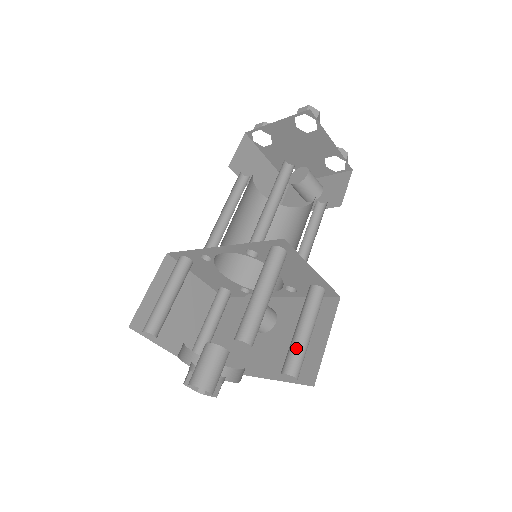
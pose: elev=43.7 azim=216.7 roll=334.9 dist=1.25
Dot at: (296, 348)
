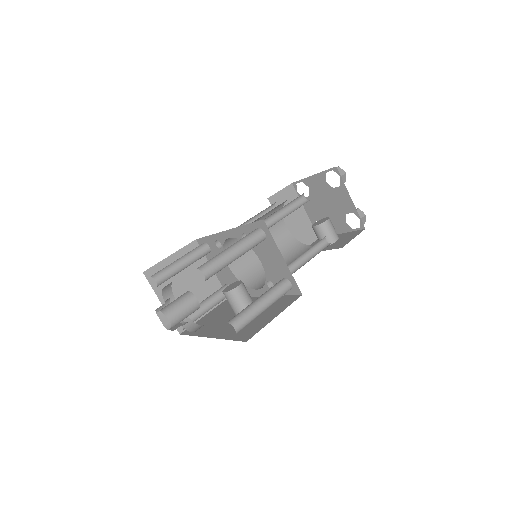
Dot at: (246, 310)
